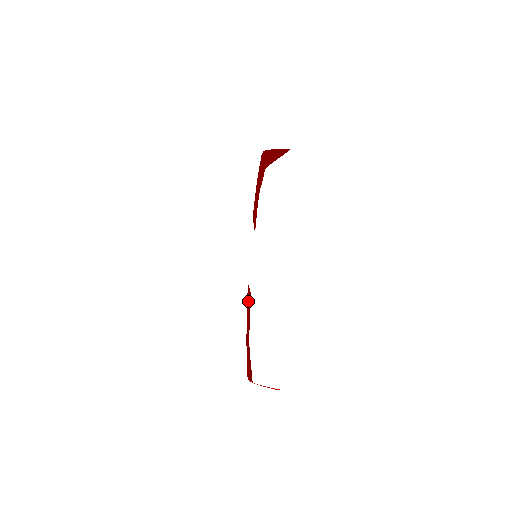
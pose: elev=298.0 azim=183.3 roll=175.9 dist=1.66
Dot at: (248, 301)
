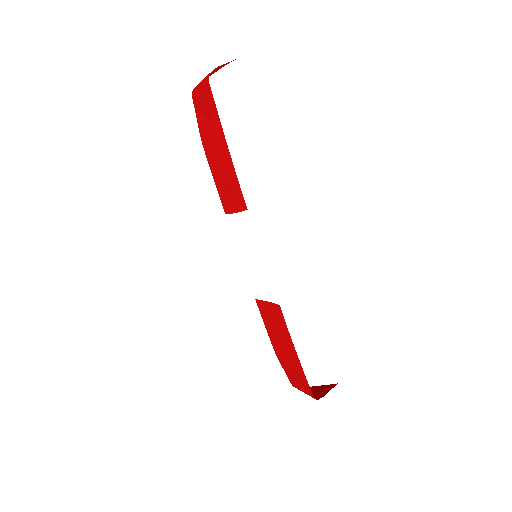
Dot at: (275, 319)
